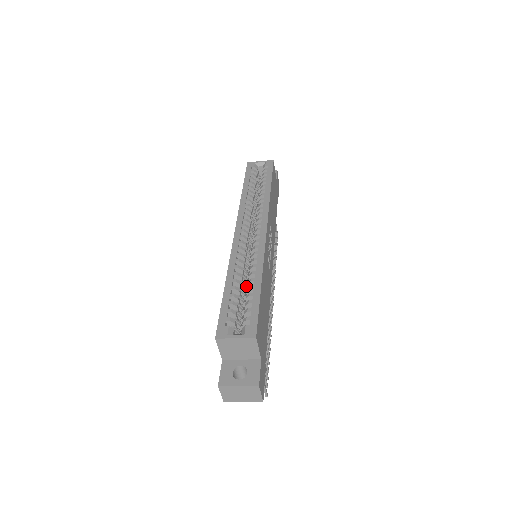
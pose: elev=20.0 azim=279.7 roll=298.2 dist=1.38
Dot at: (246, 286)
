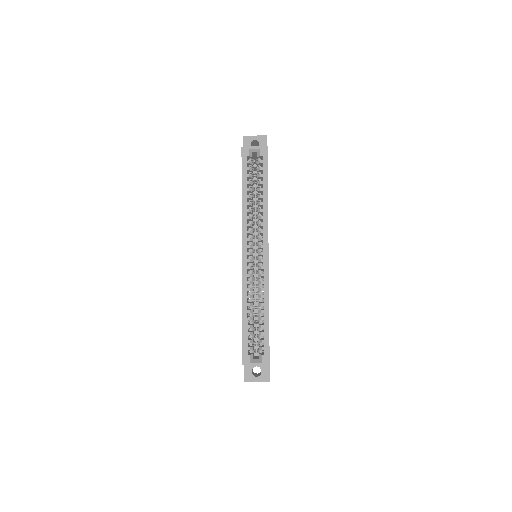
Dot at: (255, 306)
